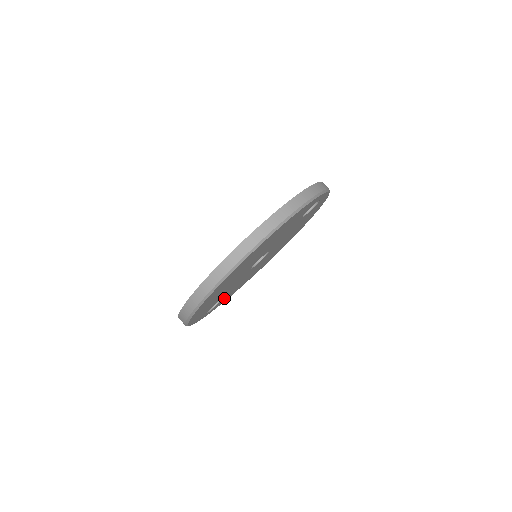
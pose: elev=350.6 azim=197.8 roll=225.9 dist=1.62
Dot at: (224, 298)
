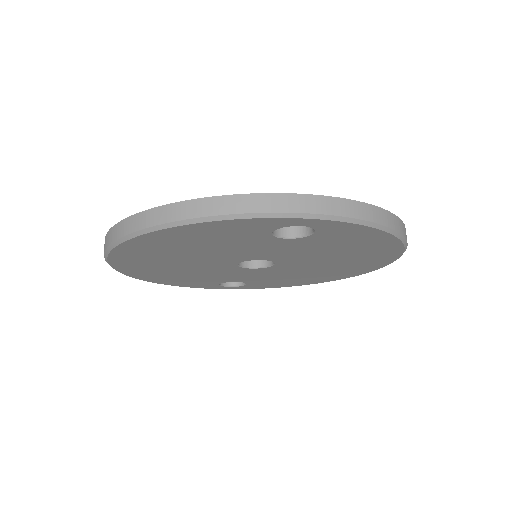
Dot at: (258, 283)
